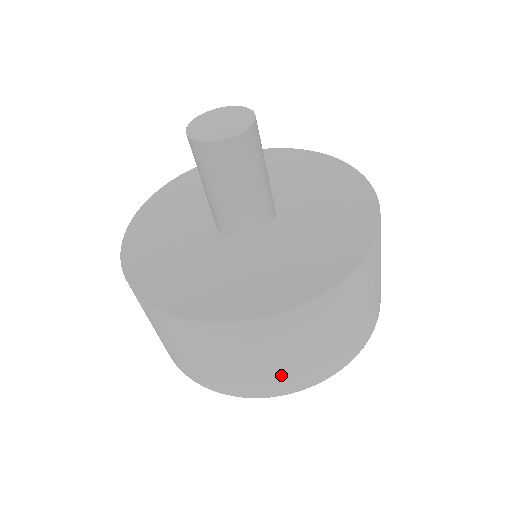
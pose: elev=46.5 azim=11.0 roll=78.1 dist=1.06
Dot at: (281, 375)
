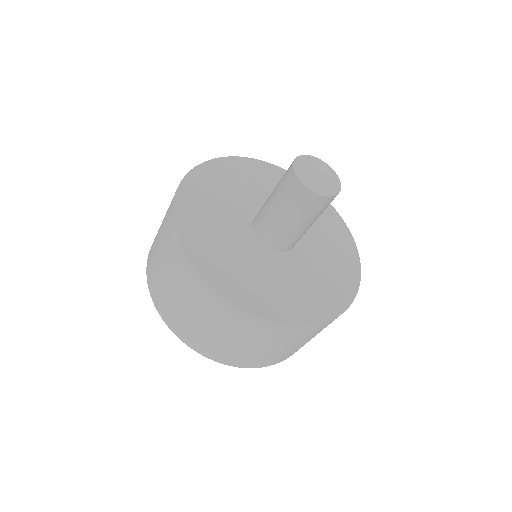
Dot at: (285, 354)
